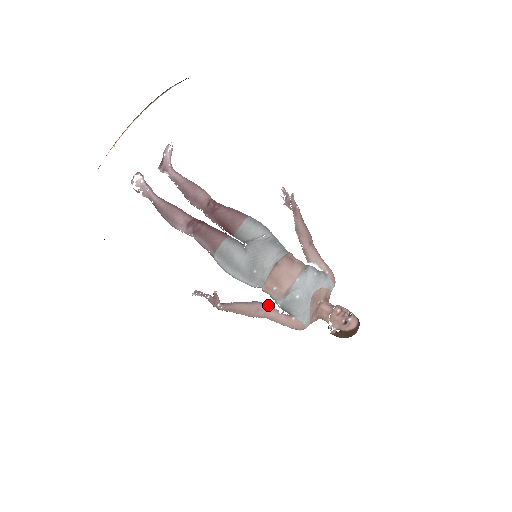
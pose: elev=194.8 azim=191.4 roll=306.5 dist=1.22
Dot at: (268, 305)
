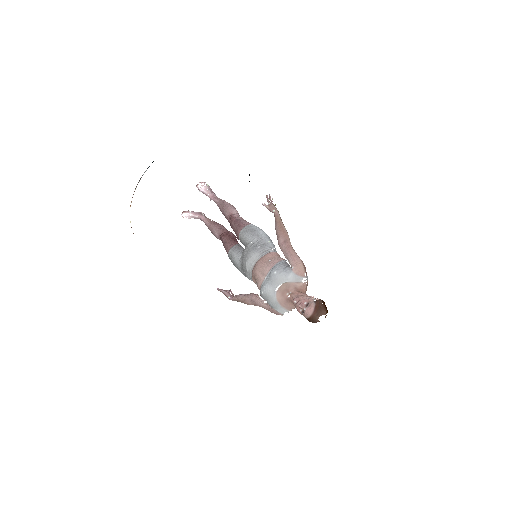
Dot at: (257, 296)
